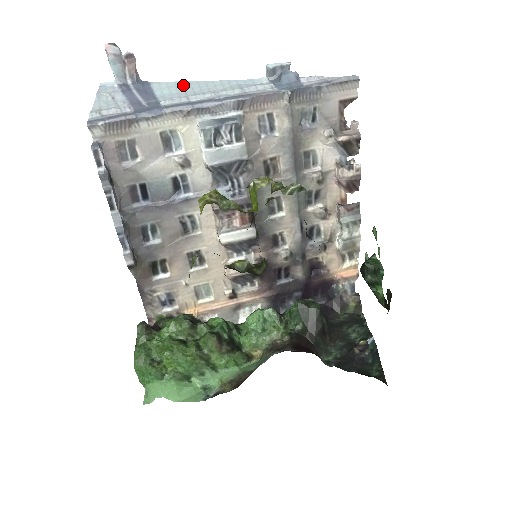
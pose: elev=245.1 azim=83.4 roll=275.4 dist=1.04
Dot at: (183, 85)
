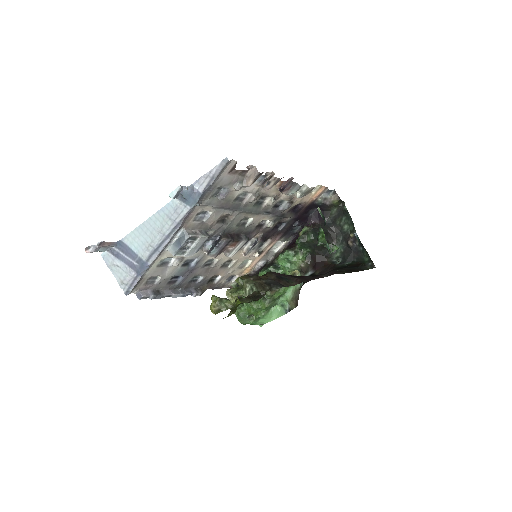
Dot at: (139, 233)
